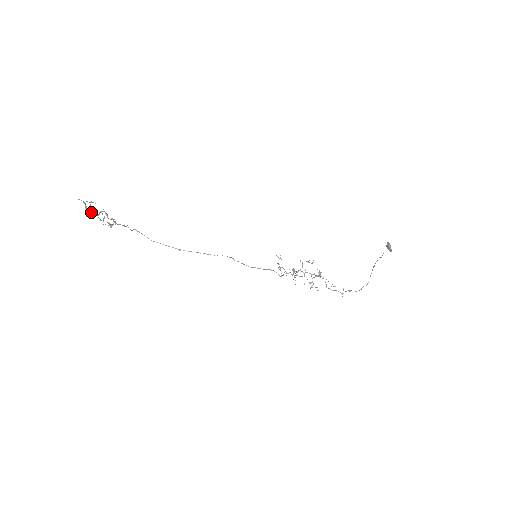
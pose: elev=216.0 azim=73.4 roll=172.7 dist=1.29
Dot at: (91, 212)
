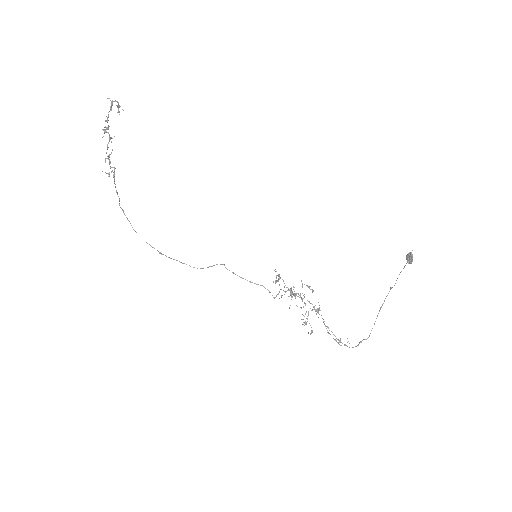
Dot at: (118, 106)
